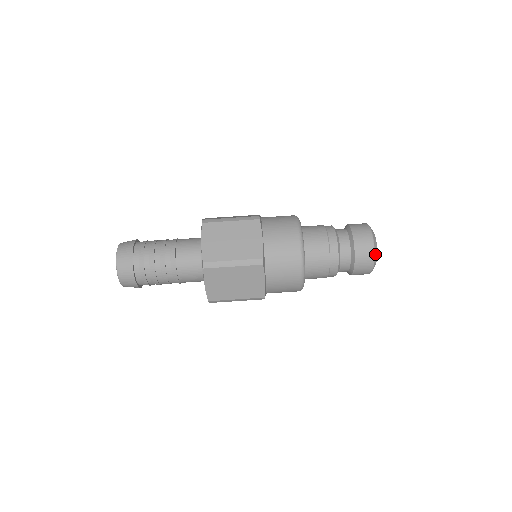
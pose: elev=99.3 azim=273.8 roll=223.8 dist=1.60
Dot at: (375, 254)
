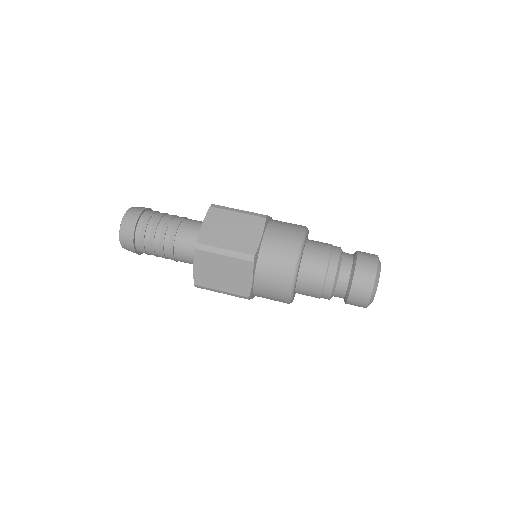
Dot at: (378, 263)
